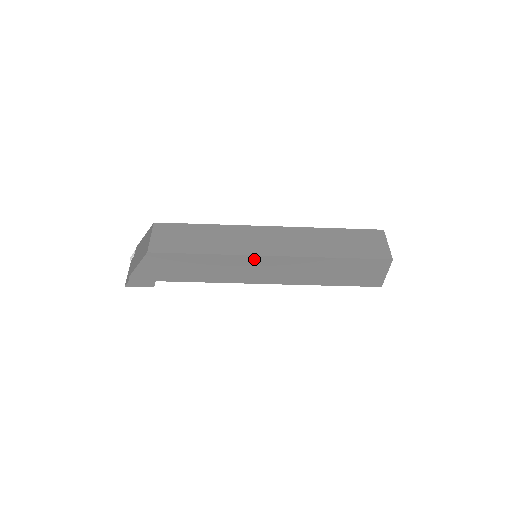
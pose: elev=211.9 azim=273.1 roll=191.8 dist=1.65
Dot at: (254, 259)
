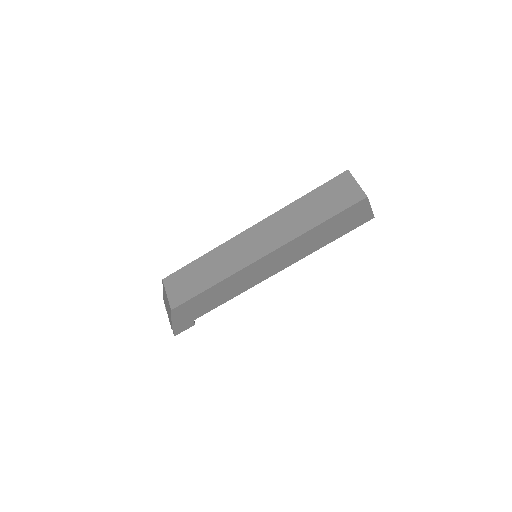
Dot at: (254, 265)
